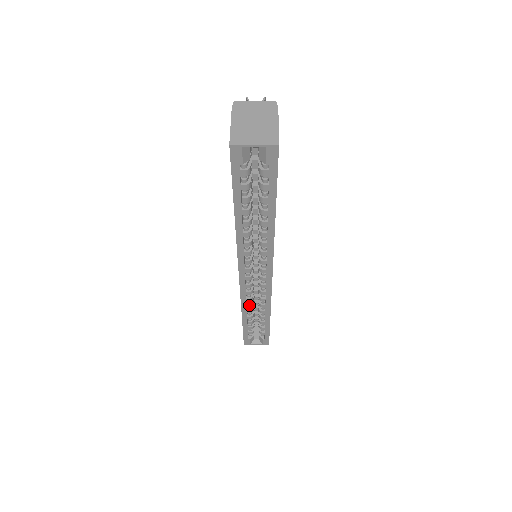
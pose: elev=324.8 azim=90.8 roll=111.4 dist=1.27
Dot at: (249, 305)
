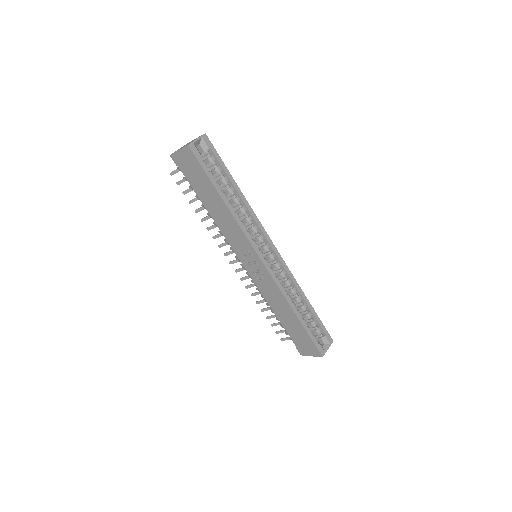
Dot at: (288, 296)
